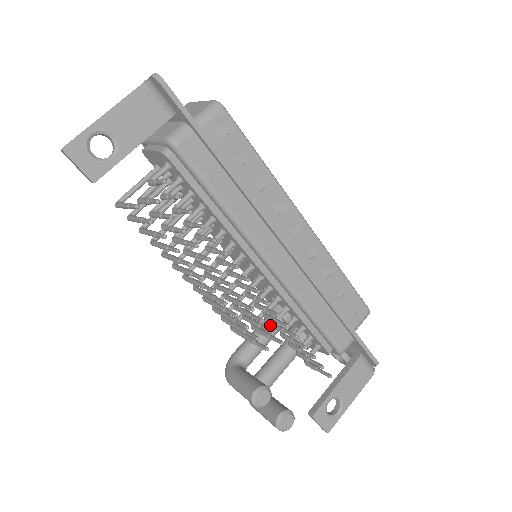
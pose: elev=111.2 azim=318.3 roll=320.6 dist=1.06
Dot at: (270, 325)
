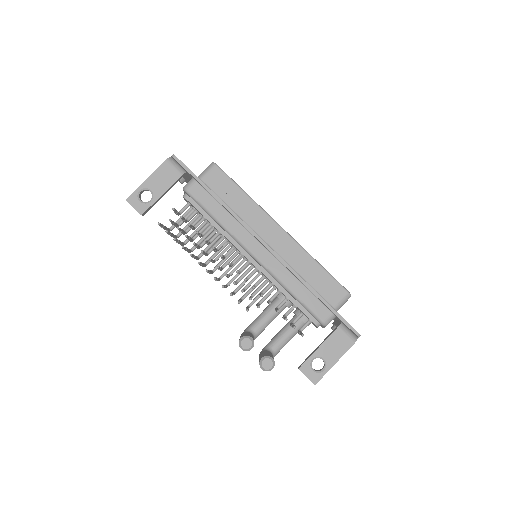
Dot at: (273, 305)
